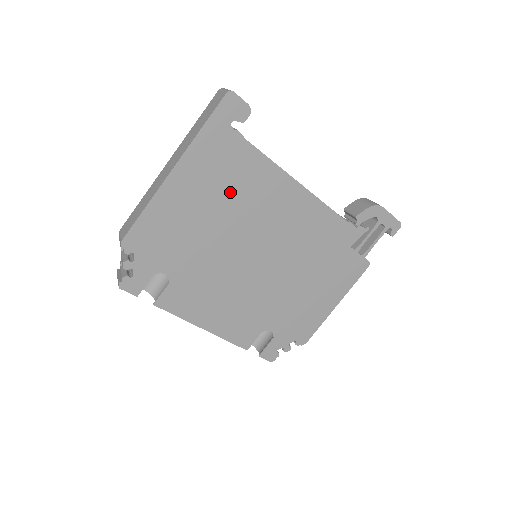
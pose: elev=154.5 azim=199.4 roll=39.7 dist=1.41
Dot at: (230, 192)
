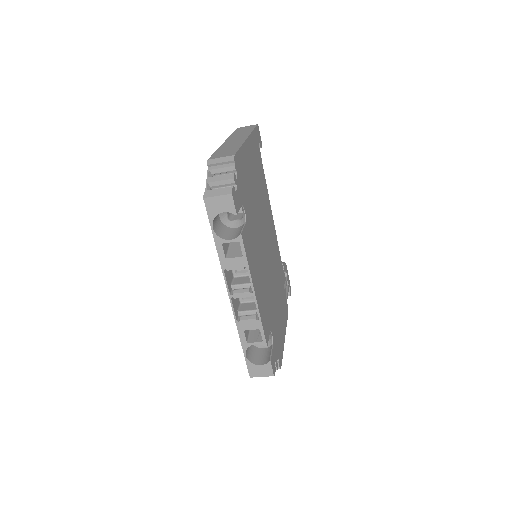
Dot at: (259, 184)
